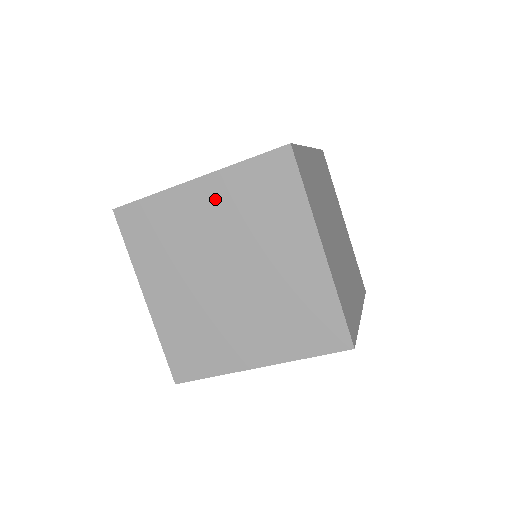
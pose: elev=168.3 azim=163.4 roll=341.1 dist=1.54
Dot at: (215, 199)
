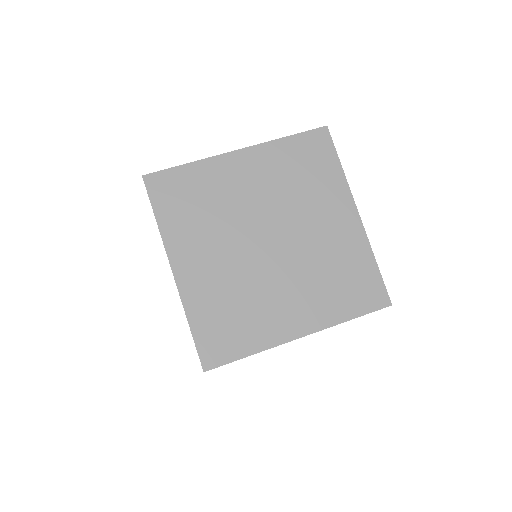
Dot at: occluded
